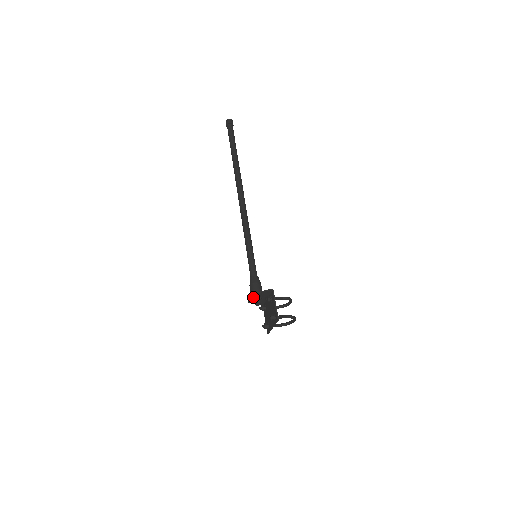
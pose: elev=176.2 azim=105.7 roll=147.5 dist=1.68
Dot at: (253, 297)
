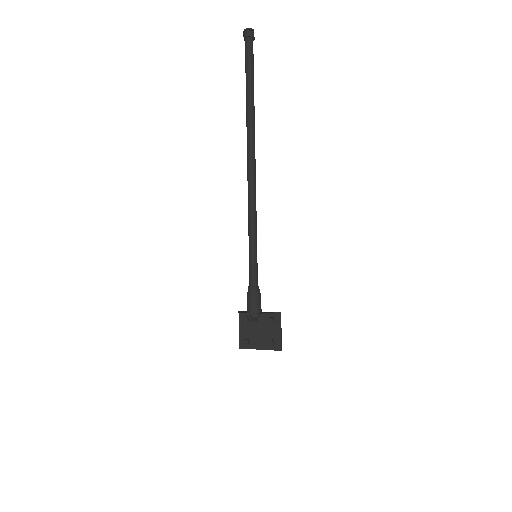
Dot at: (255, 314)
